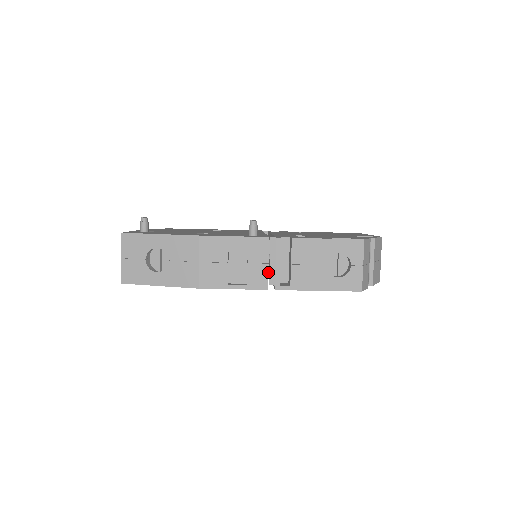
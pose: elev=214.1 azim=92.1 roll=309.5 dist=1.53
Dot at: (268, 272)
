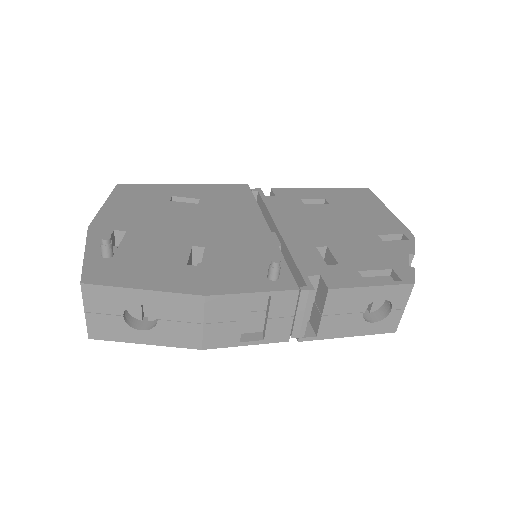
Dot at: occluded
